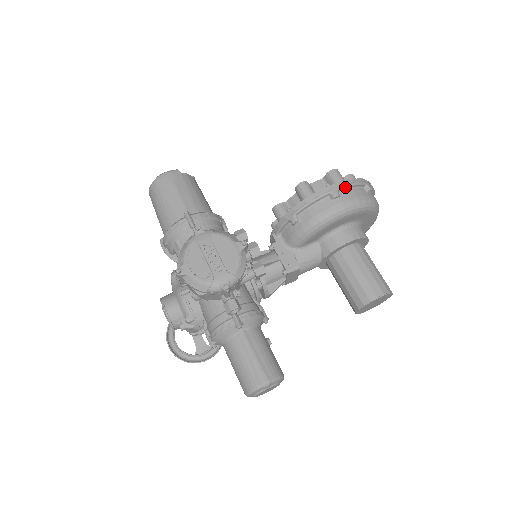
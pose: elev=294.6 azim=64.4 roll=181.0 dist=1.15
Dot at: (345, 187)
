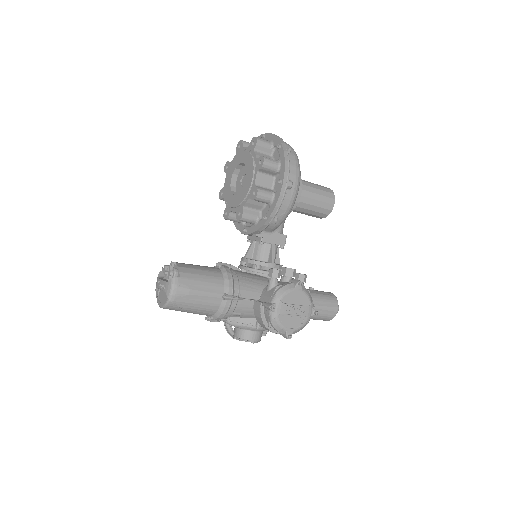
Dot at: (289, 172)
